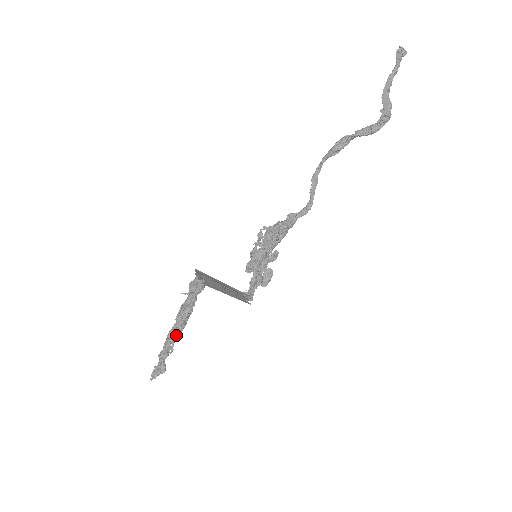
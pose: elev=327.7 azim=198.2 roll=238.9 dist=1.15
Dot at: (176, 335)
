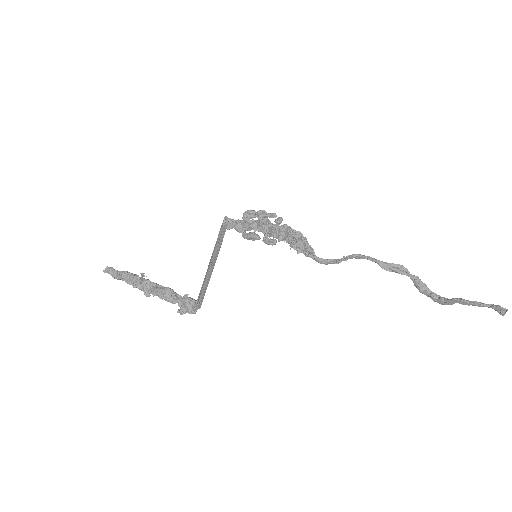
Dot at: (147, 294)
